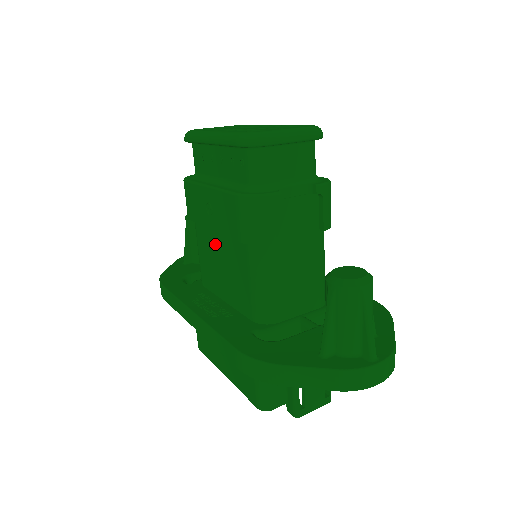
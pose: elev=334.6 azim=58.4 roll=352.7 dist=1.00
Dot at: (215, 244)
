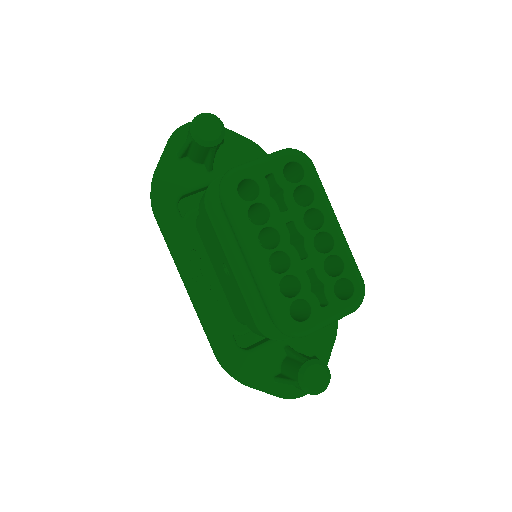
Dot at: occluded
